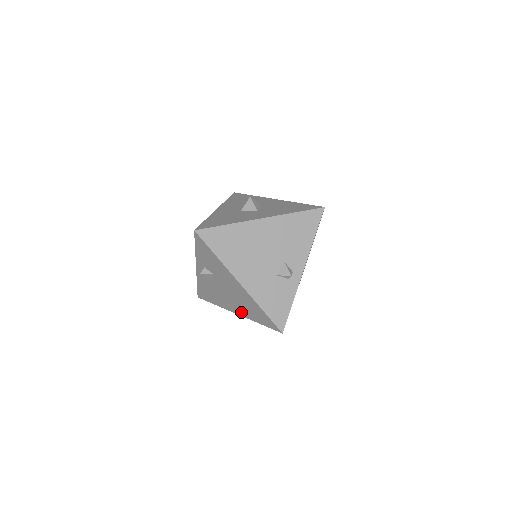
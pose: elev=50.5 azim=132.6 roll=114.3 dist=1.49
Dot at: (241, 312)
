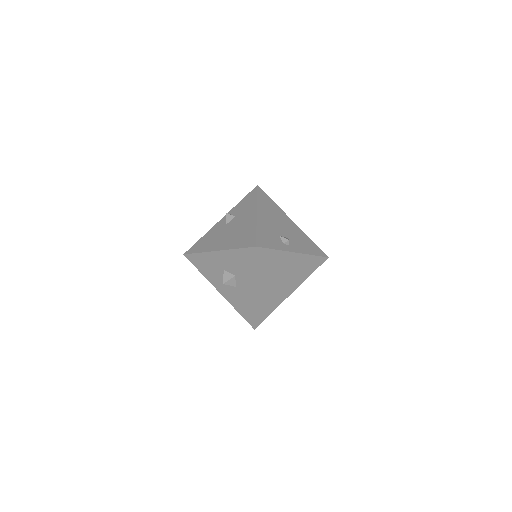
Dot at: (226, 245)
